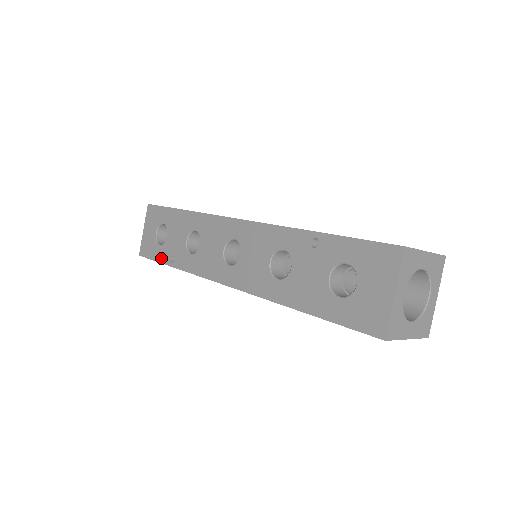
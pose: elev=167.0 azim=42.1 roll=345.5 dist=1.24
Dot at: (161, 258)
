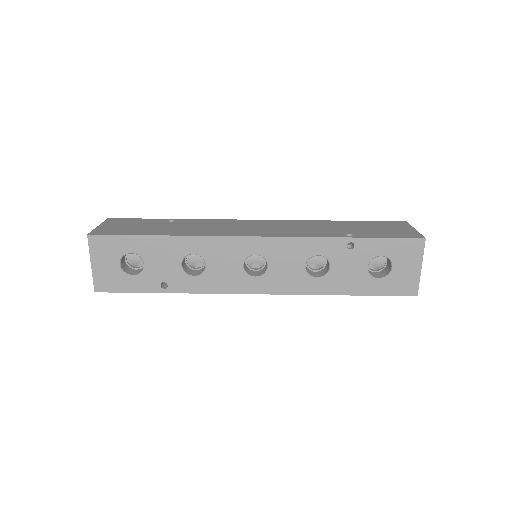
Dot at: (142, 288)
